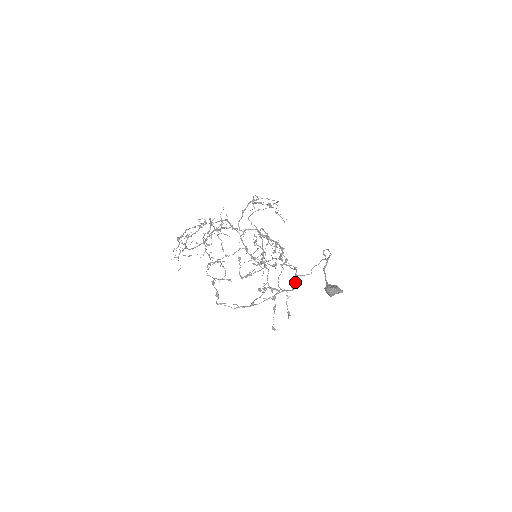
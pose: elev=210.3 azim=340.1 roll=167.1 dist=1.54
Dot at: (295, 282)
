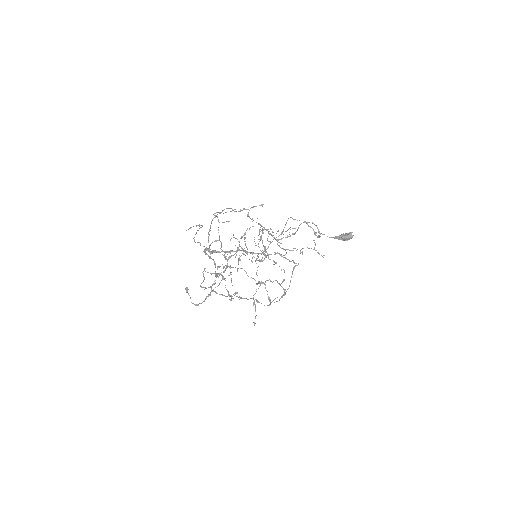
Dot at: (289, 260)
